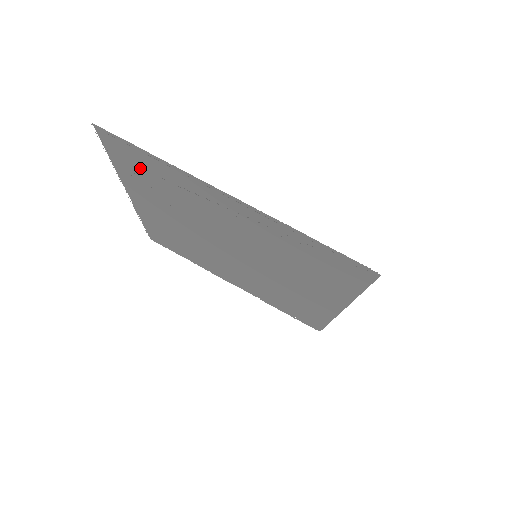
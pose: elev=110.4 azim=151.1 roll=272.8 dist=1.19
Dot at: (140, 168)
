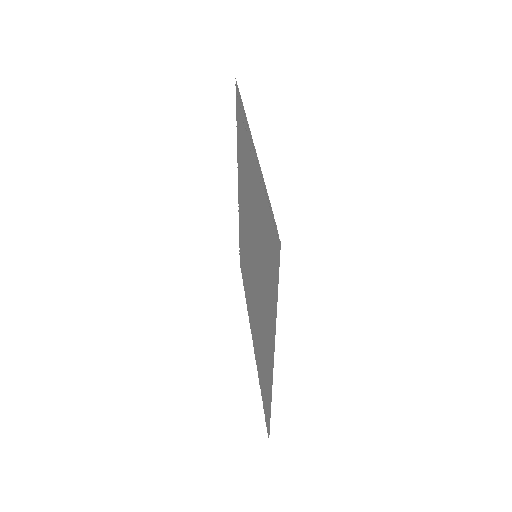
Dot at: (240, 130)
